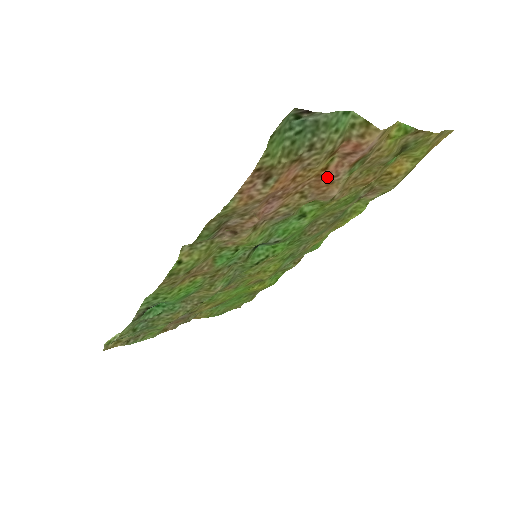
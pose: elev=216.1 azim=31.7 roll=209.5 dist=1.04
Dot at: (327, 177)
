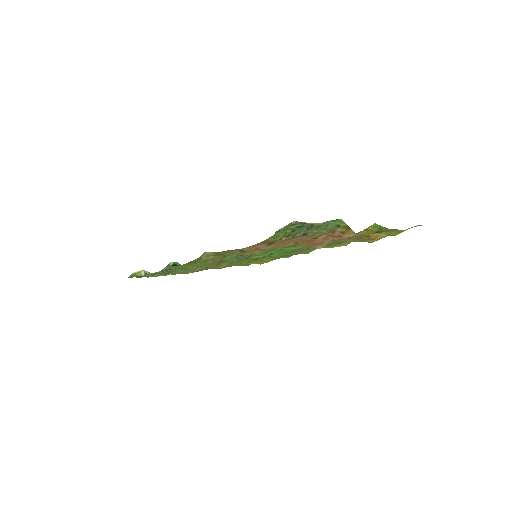
Dot at: (315, 241)
